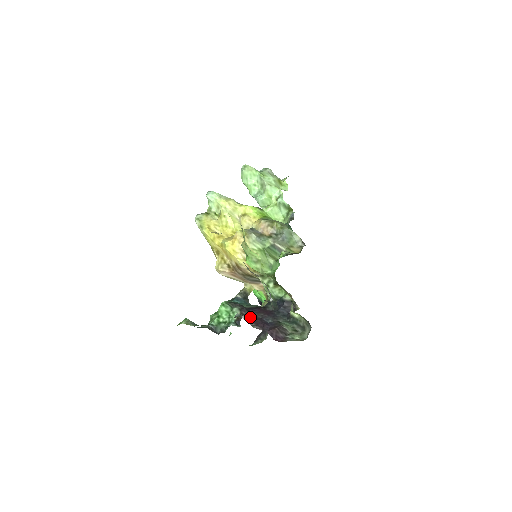
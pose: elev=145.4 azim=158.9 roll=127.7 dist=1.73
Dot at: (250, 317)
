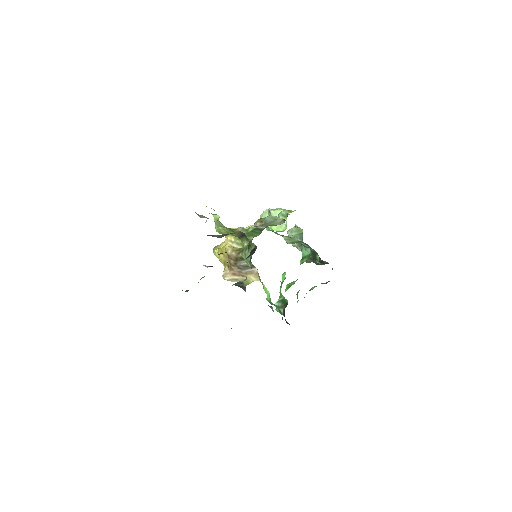
Dot at: (212, 266)
